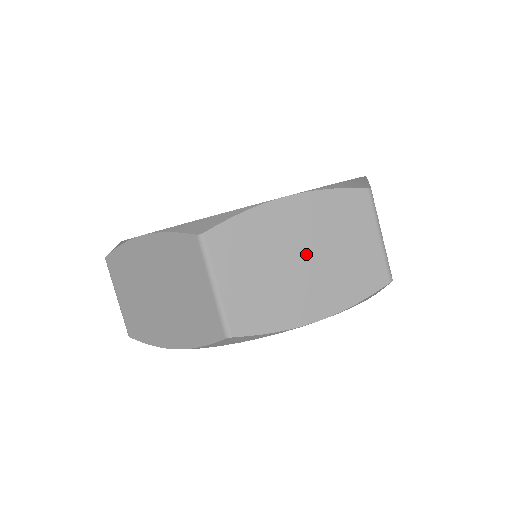
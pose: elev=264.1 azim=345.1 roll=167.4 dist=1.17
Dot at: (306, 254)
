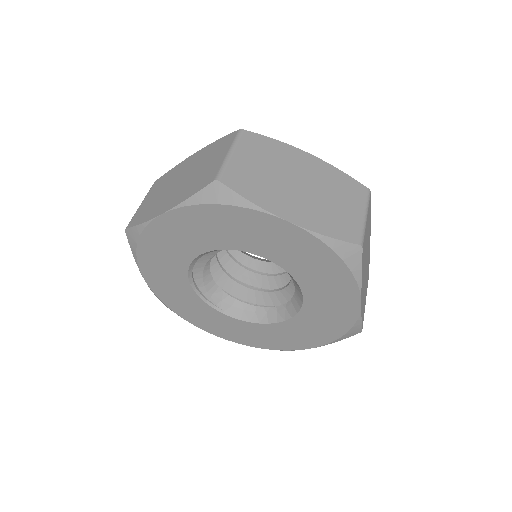
Dot at: (303, 184)
